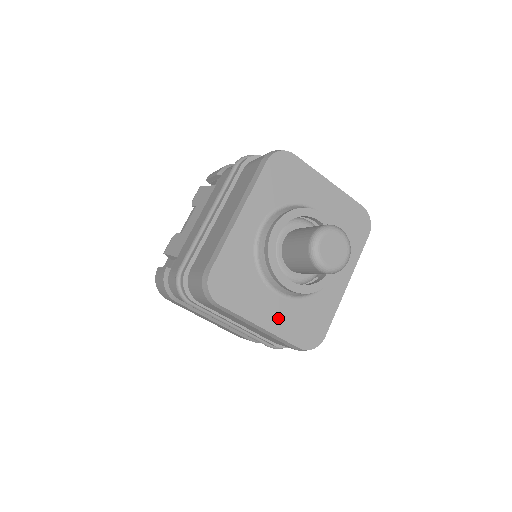
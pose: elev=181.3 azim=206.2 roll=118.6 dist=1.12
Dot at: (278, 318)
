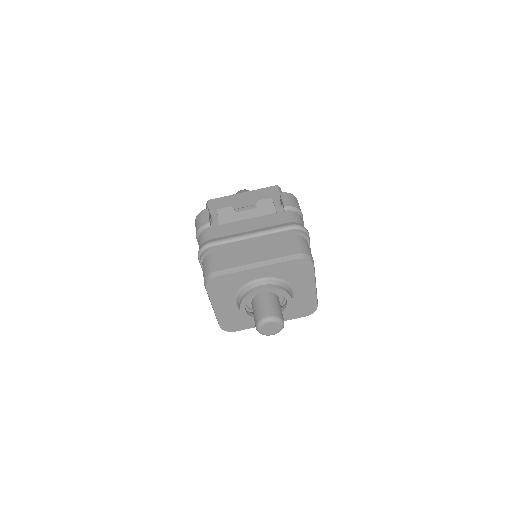
Dot at: (225, 311)
